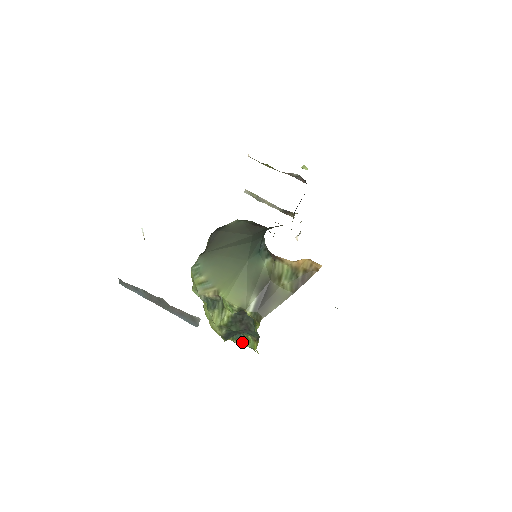
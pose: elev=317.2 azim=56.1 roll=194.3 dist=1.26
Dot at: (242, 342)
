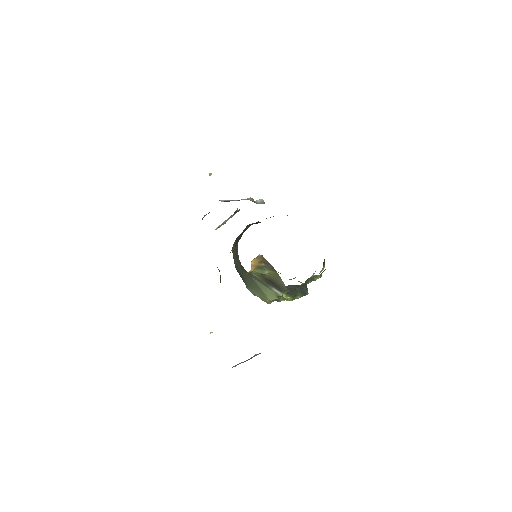
Dot at: occluded
